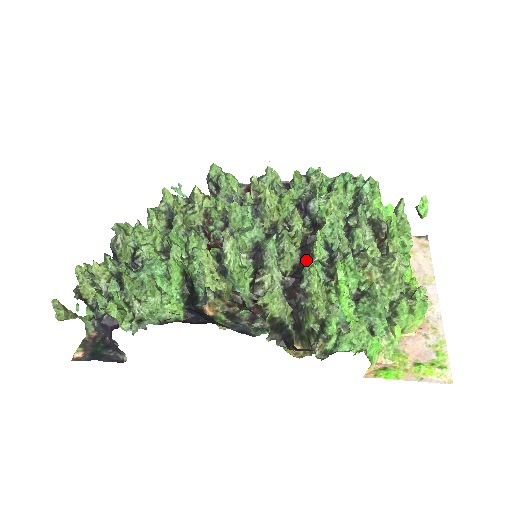
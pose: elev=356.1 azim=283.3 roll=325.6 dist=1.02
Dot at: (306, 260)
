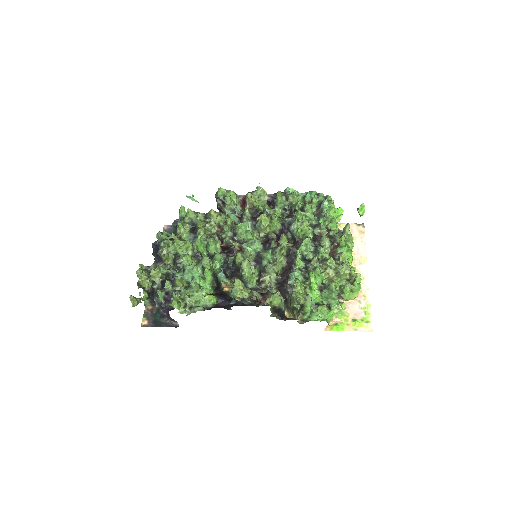
Dot at: (291, 266)
